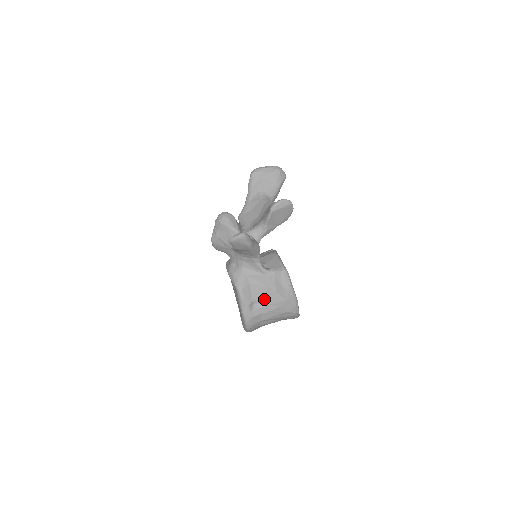
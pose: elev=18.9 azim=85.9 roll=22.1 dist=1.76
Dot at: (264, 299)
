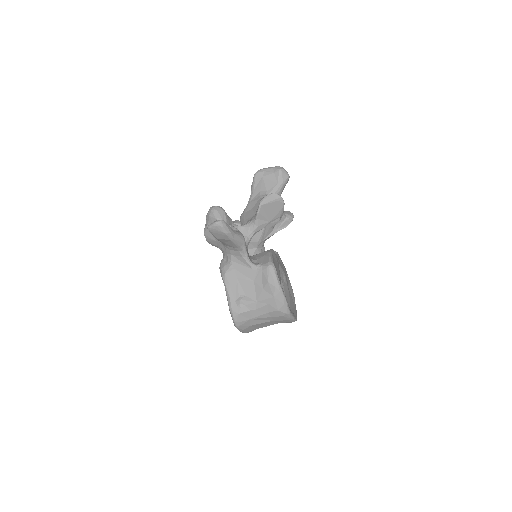
Dot at: (252, 295)
